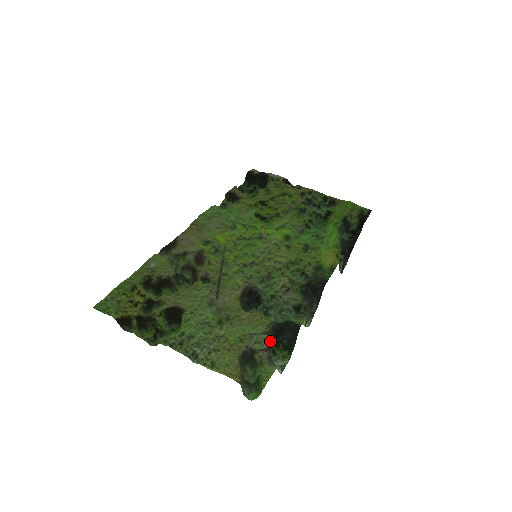
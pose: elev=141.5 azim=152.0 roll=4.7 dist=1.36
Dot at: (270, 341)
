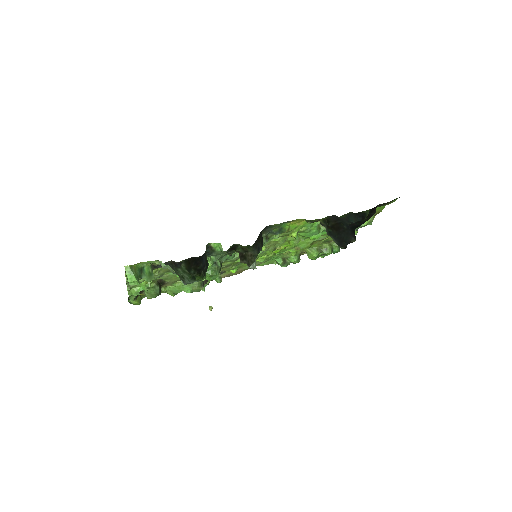
Dot at: (188, 265)
